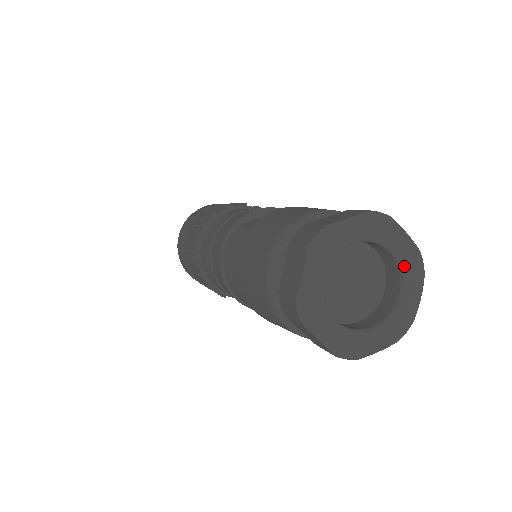
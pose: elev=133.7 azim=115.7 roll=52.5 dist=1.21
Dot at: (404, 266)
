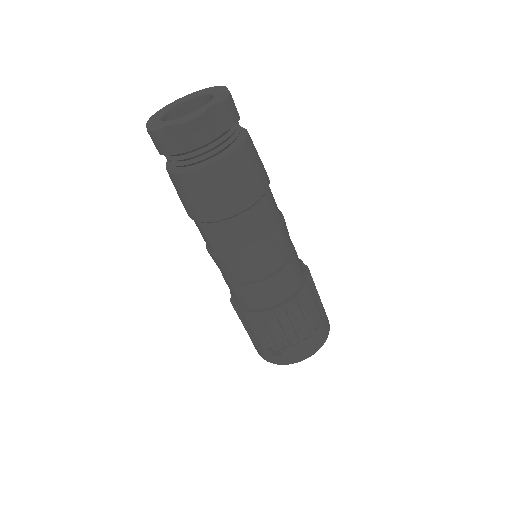
Dot at: (214, 98)
